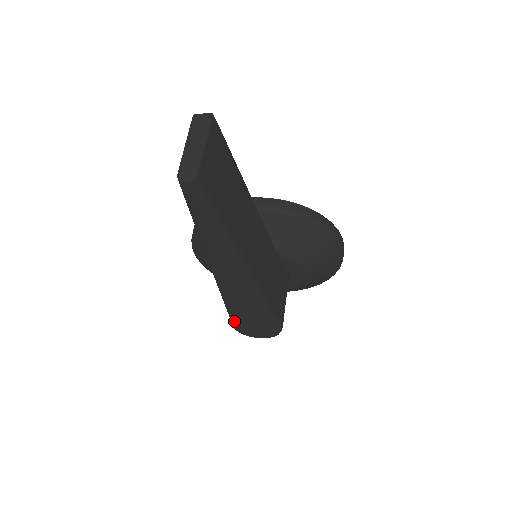
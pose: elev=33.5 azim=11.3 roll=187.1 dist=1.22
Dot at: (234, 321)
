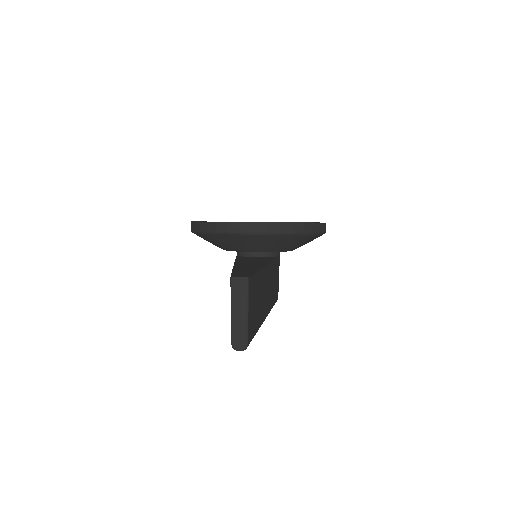
Dot at: occluded
